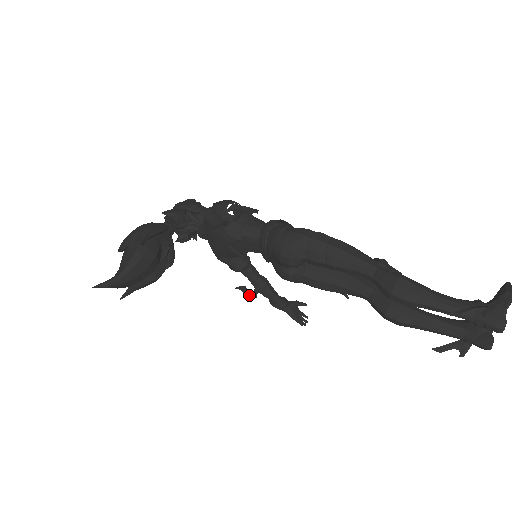
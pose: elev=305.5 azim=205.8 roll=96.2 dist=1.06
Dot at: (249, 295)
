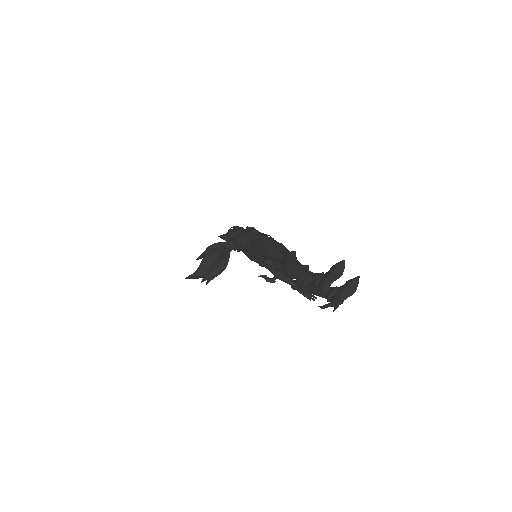
Dot at: (269, 280)
